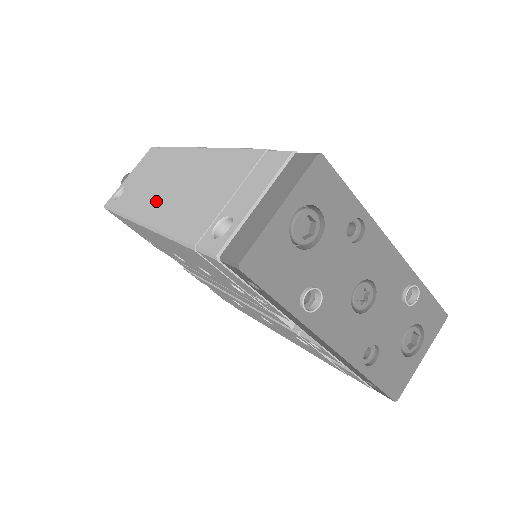
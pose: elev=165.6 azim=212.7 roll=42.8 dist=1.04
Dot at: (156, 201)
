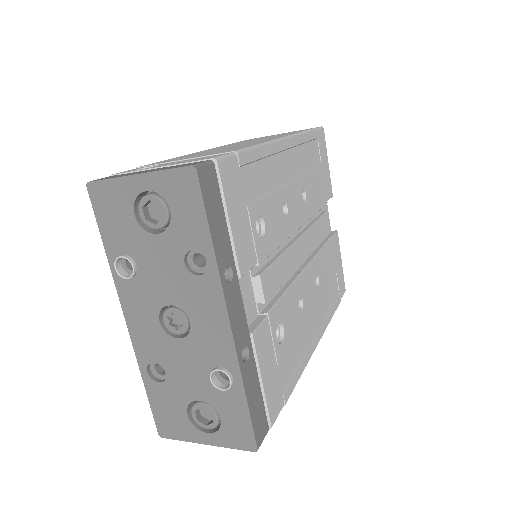
Dot at: (226, 146)
